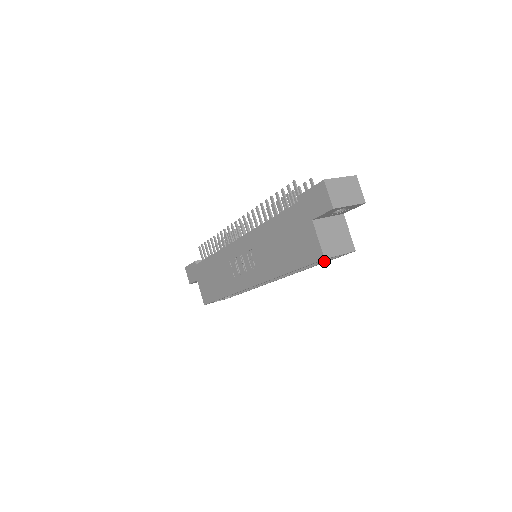
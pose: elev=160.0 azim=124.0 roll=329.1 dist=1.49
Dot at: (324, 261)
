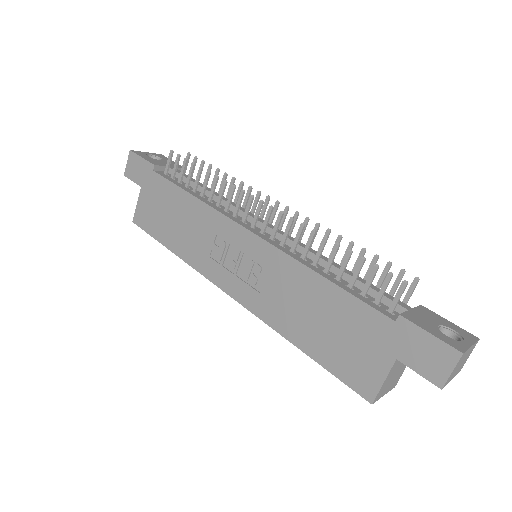
Dot at: occluded
